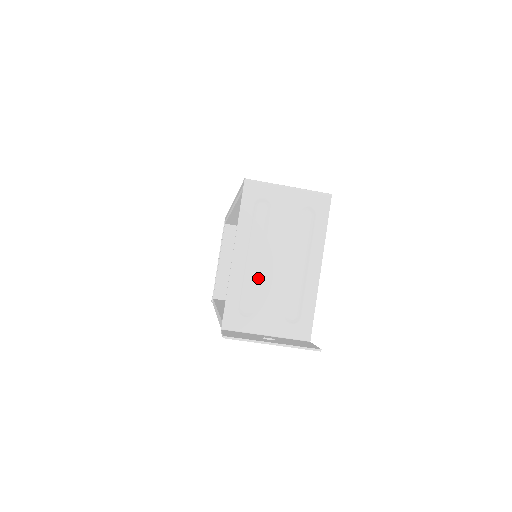
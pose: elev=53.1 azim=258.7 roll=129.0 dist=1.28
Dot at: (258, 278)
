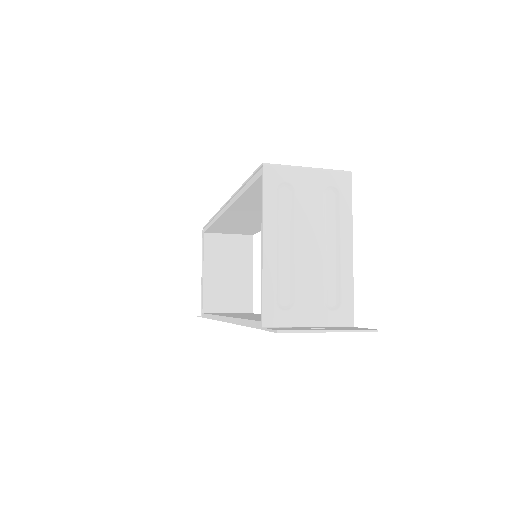
Dot at: (292, 267)
